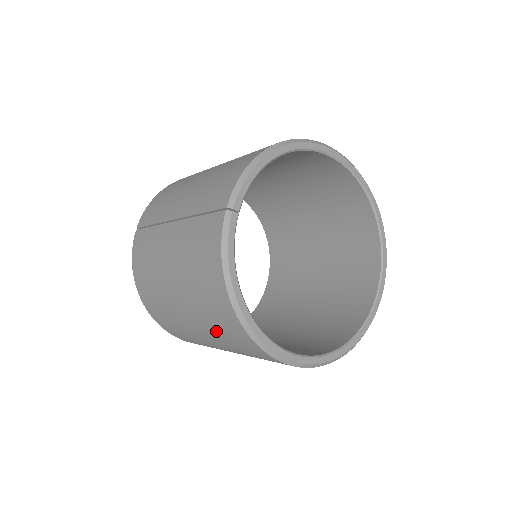
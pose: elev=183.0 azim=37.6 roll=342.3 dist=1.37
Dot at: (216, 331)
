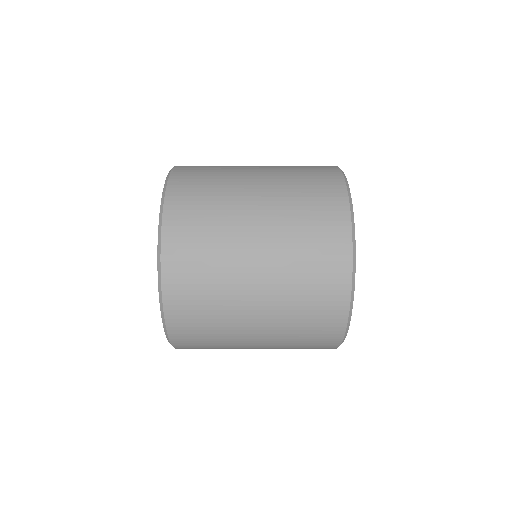
Dot at: (298, 230)
